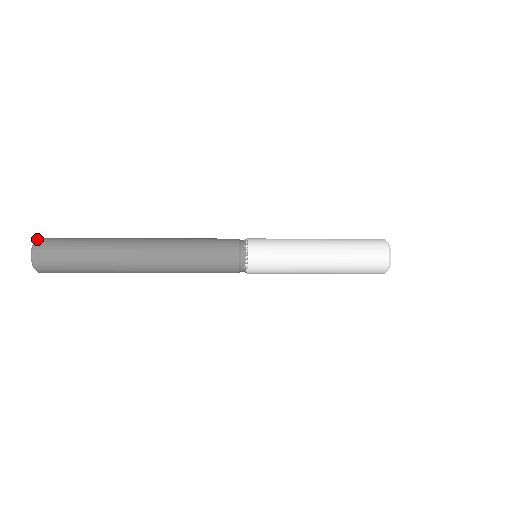
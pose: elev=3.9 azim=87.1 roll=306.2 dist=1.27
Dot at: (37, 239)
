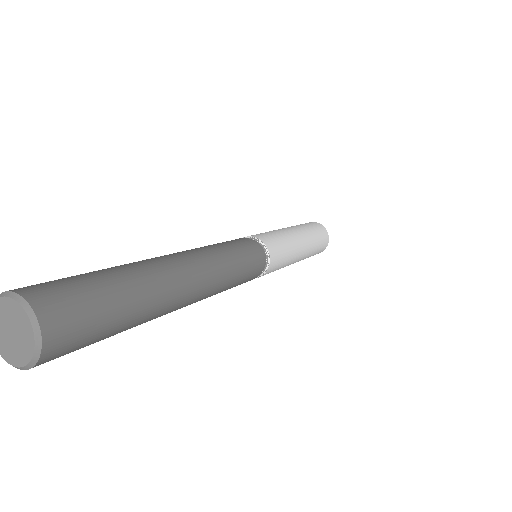
Dot at: (40, 321)
